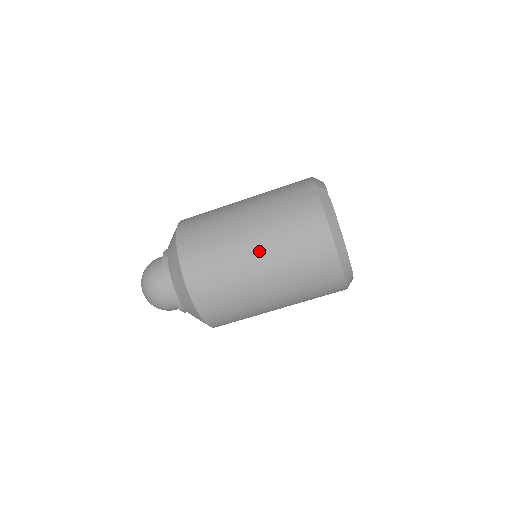
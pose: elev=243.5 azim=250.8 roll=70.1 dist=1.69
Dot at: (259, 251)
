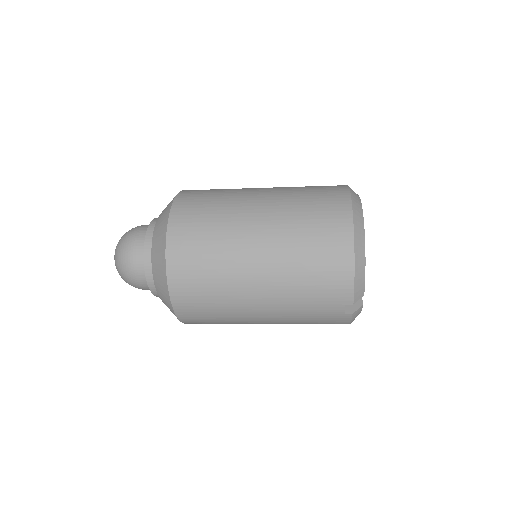
Dot at: occluded
